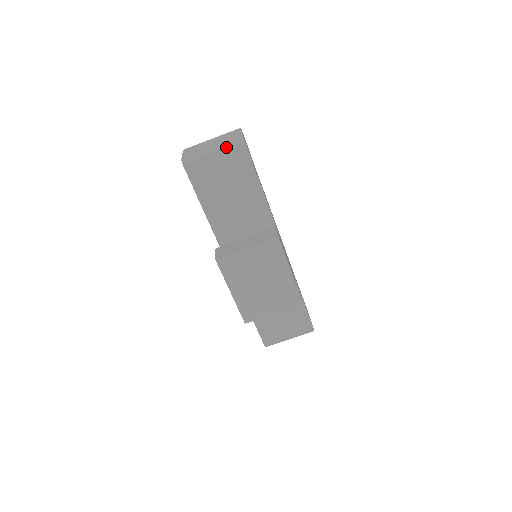
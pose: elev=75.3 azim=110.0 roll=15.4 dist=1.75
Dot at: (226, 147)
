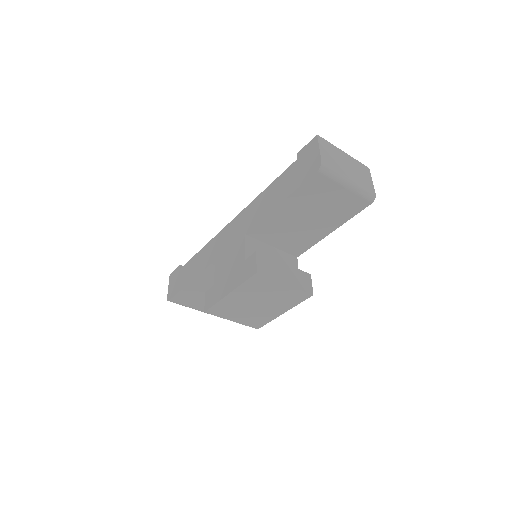
Dot at: (359, 192)
